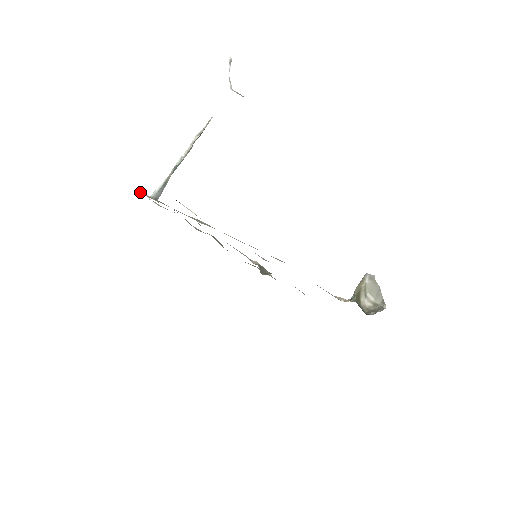
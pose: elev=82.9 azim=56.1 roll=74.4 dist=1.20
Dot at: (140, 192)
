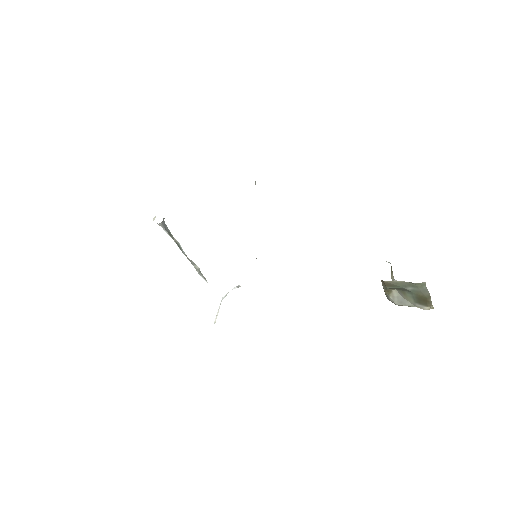
Dot at: occluded
